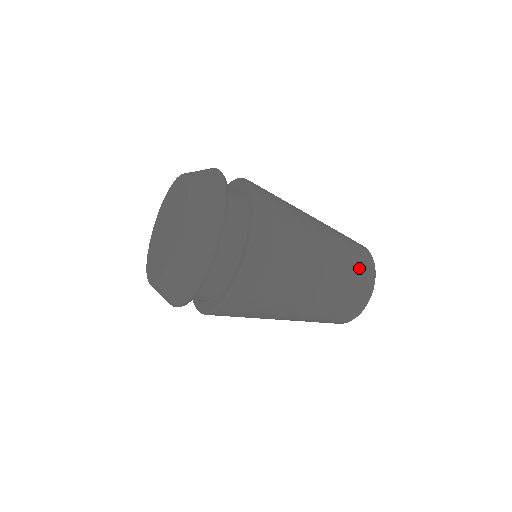
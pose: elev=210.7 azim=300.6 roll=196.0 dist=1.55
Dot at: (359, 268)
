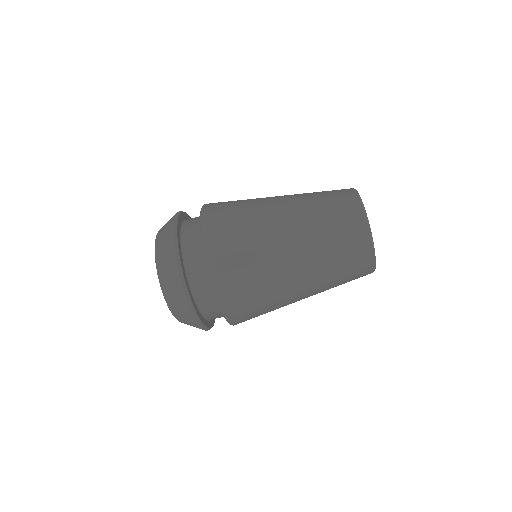
Dot at: occluded
